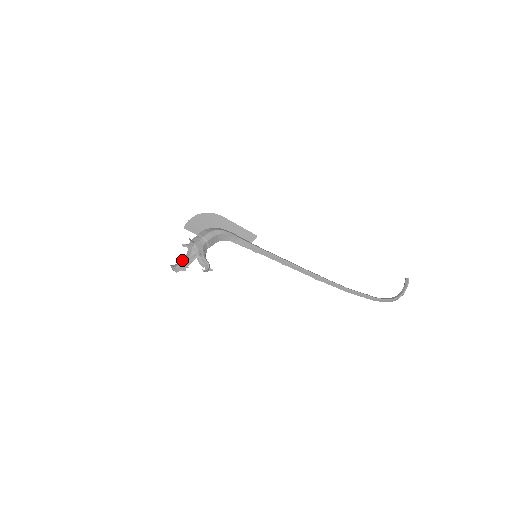
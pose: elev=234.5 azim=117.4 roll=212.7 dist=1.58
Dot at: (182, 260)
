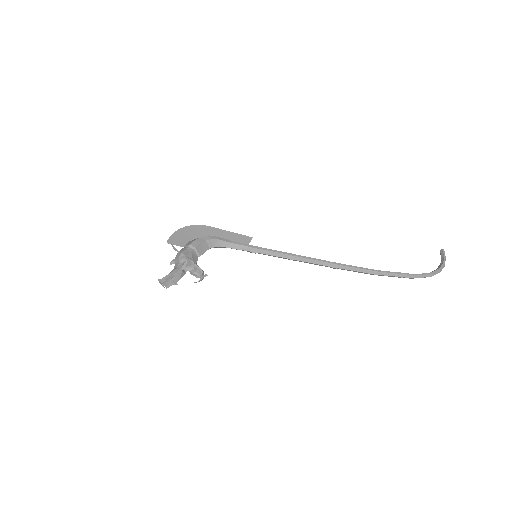
Dot at: (170, 272)
